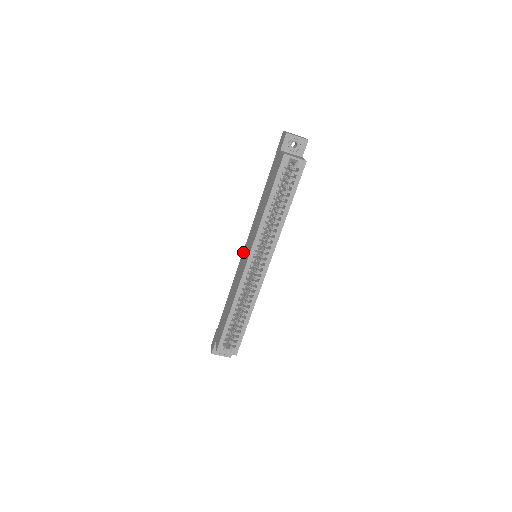
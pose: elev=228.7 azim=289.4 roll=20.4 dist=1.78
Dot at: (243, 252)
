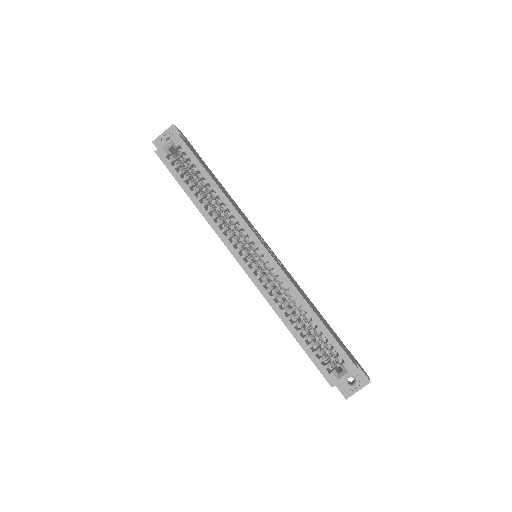
Dot at: occluded
